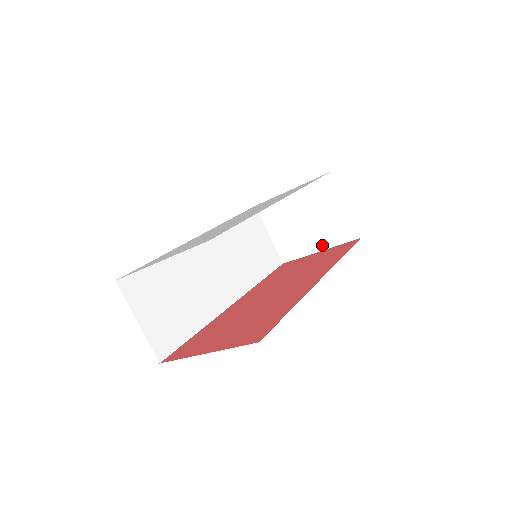
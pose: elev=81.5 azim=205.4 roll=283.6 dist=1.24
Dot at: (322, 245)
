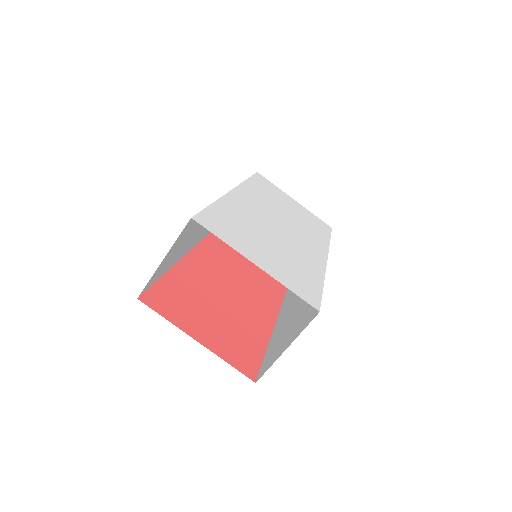
Dot at: occluded
